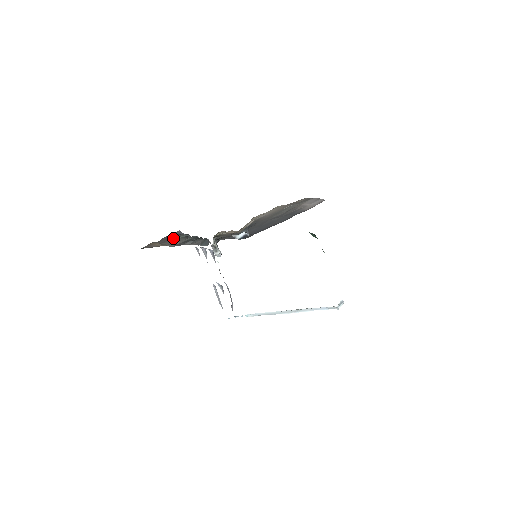
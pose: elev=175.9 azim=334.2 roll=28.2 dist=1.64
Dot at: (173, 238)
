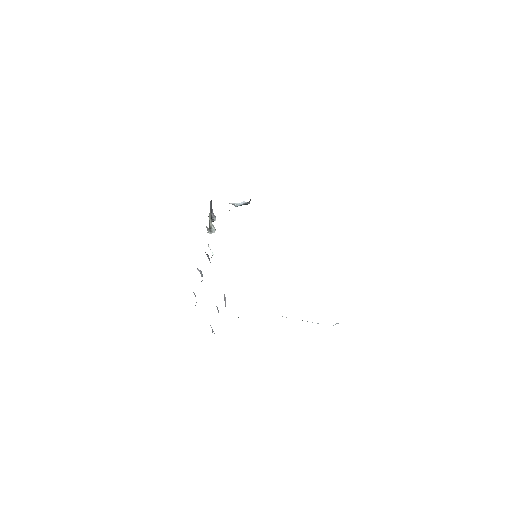
Dot at: occluded
